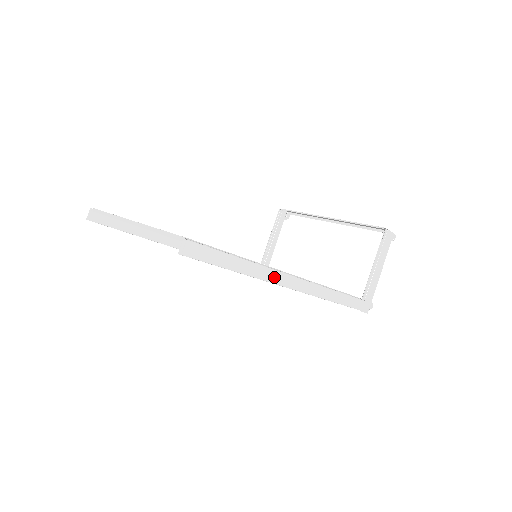
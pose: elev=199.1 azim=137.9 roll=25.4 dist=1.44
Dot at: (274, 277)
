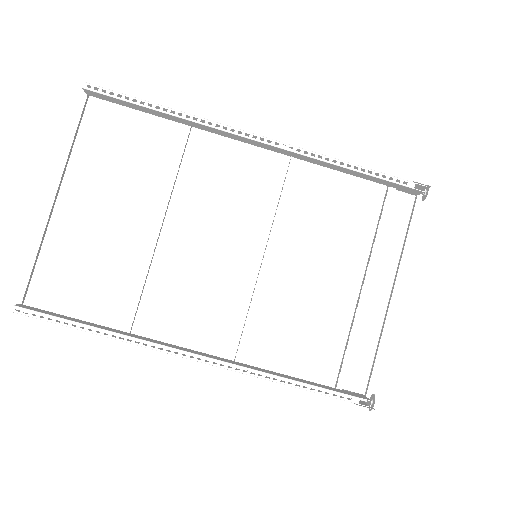
Dot at: (218, 126)
